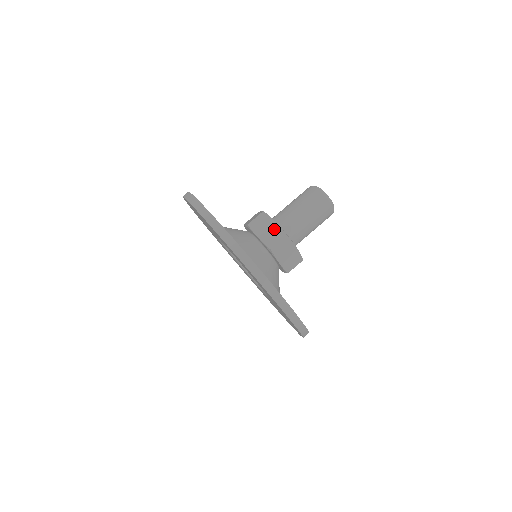
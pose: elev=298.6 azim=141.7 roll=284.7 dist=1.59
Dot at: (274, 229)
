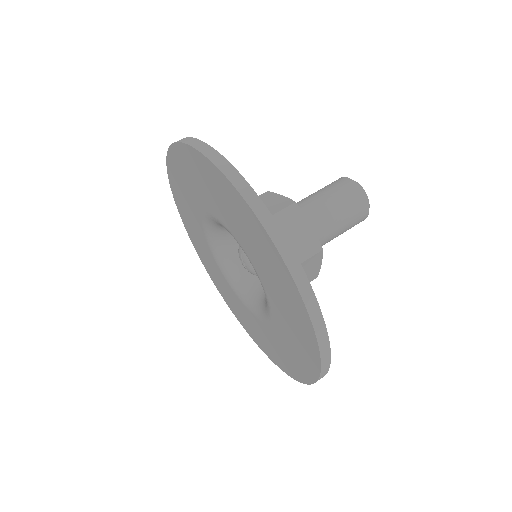
Dot at: (278, 200)
